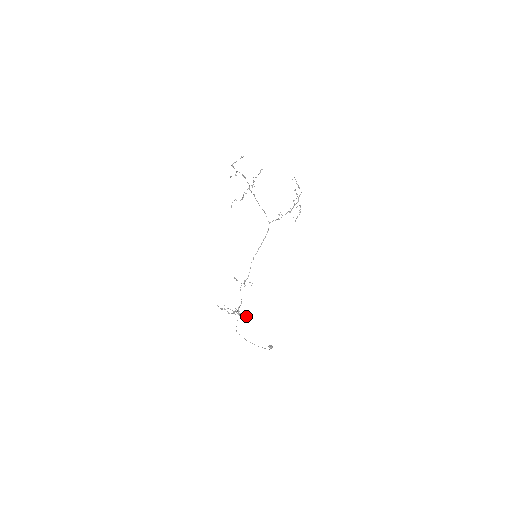
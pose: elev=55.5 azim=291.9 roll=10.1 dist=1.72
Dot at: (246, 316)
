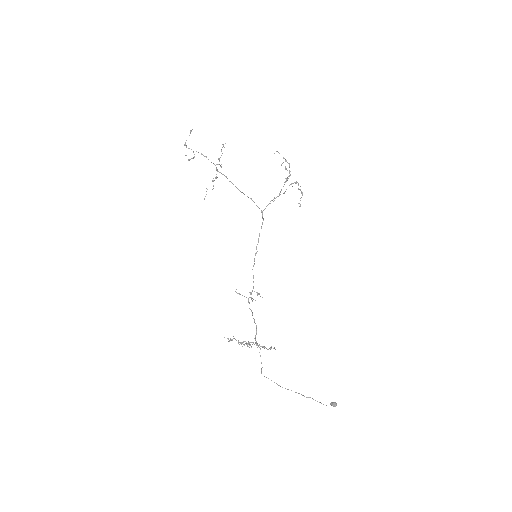
Dot at: (270, 348)
